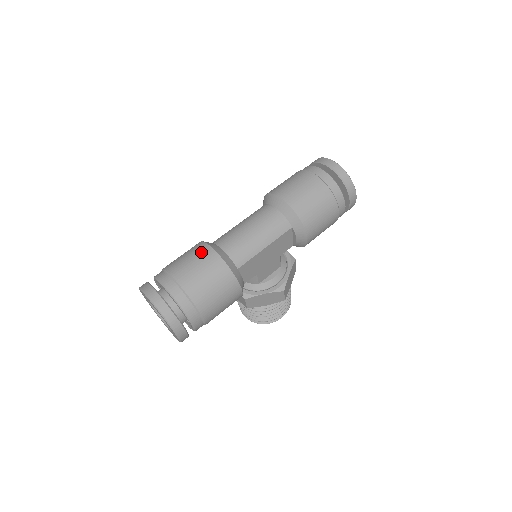
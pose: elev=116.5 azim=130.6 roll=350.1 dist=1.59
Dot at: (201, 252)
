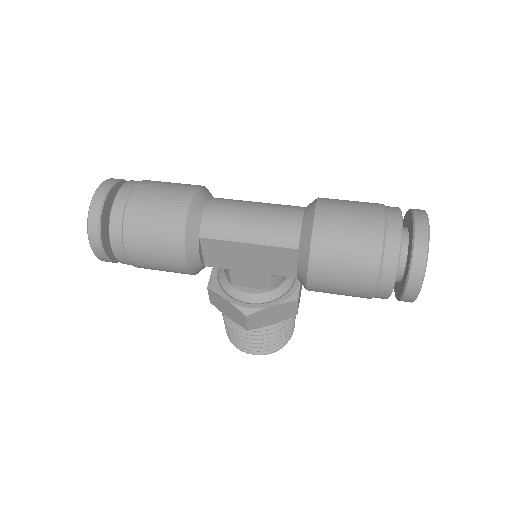
Dot at: (182, 189)
